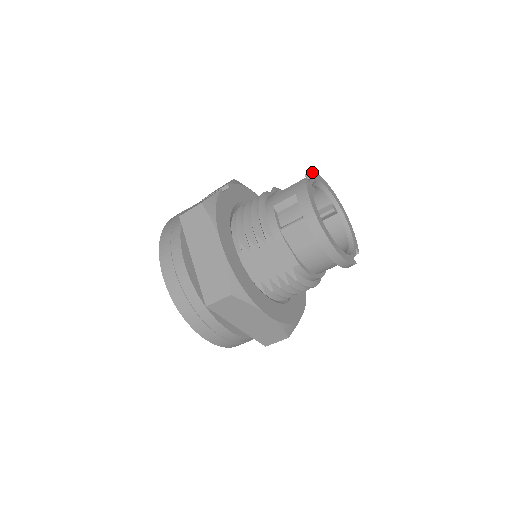
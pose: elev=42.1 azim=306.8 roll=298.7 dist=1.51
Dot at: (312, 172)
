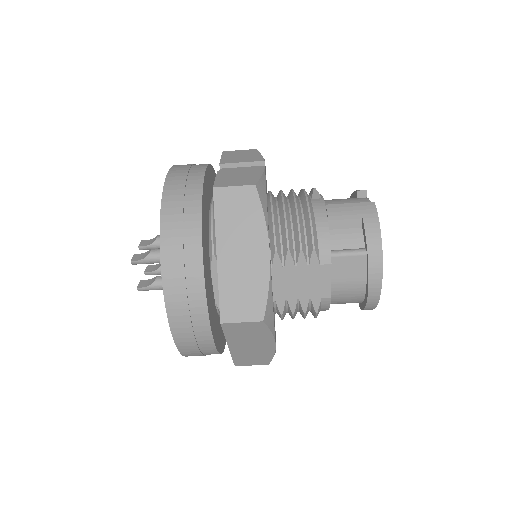
Dot at: occluded
